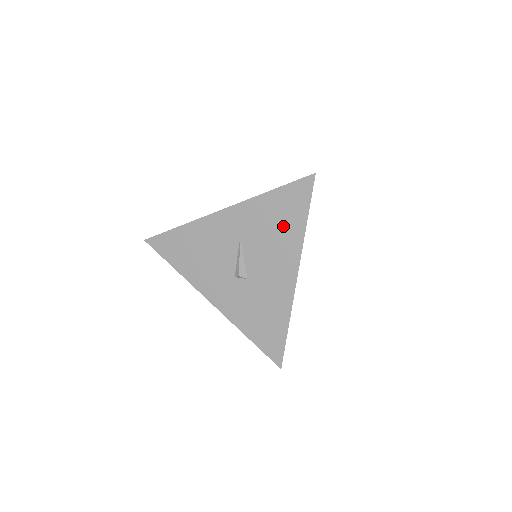
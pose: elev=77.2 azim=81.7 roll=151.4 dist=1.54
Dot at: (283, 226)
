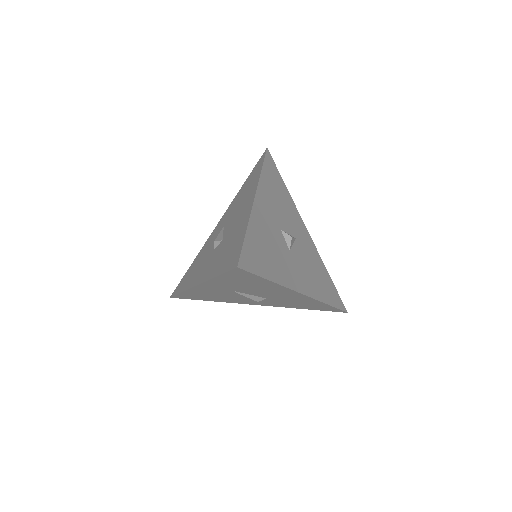
Dot at: (254, 284)
